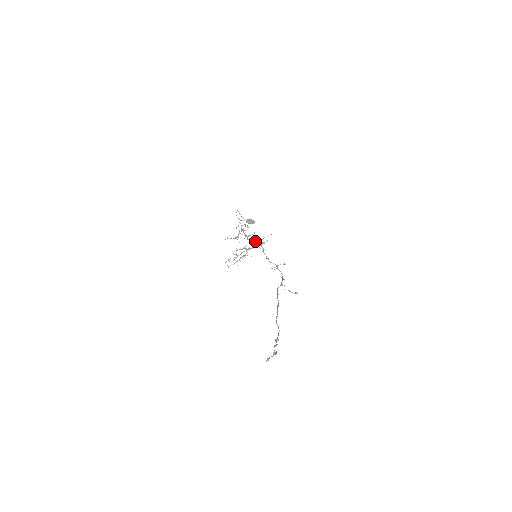
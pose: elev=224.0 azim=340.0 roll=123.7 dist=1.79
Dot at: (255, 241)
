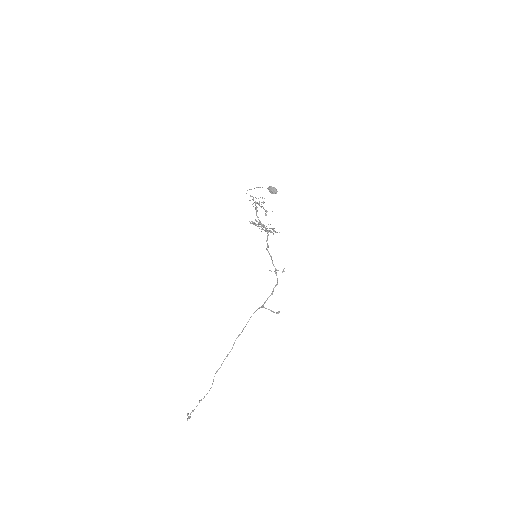
Dot at: occluded
